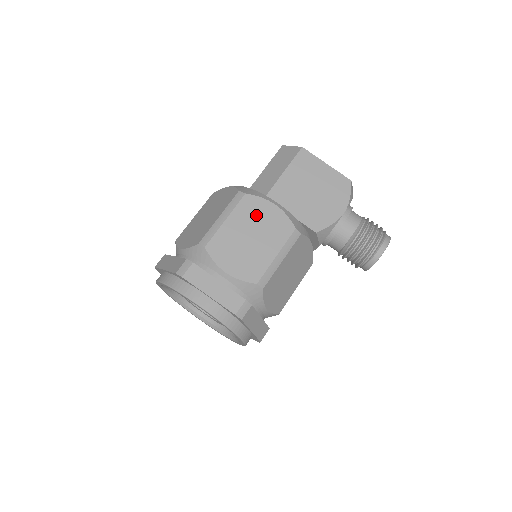
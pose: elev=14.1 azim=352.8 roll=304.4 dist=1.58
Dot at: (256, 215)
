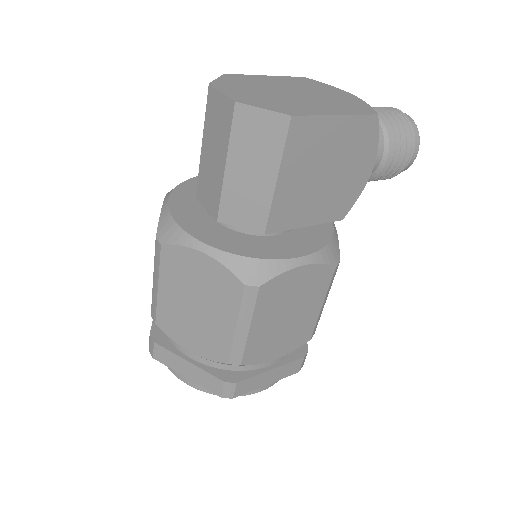
Dot at: (284, 295)
